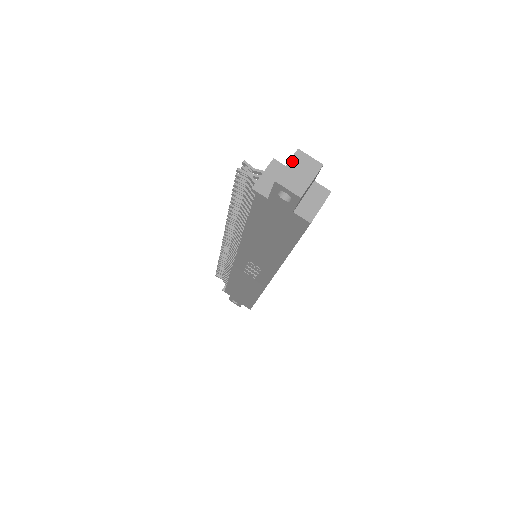
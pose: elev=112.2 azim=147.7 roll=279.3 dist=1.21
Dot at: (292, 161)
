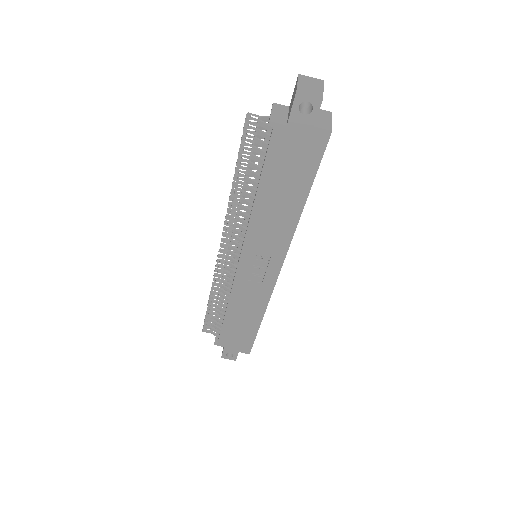
Dot at: (300, 80)
